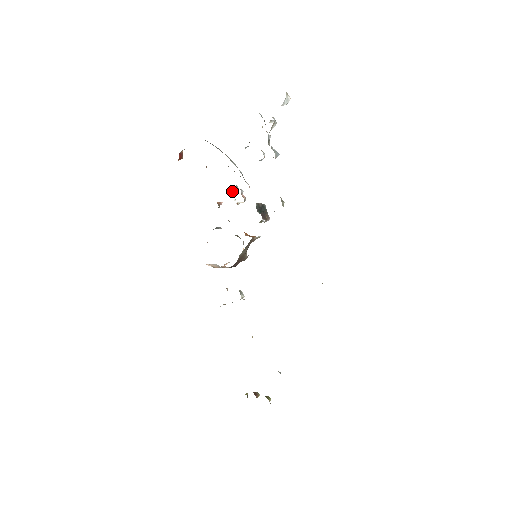
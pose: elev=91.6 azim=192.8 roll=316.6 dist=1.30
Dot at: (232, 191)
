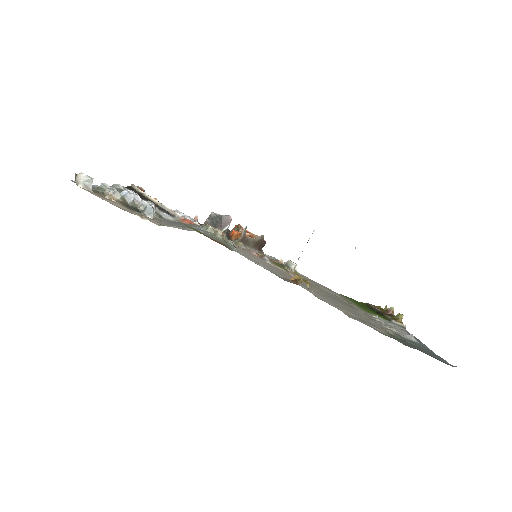
Dot at: occluded
